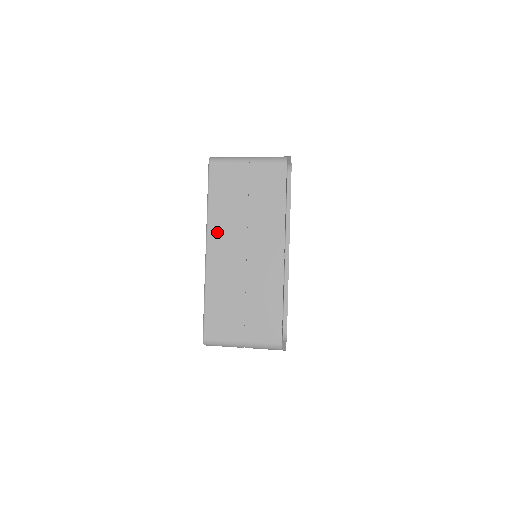
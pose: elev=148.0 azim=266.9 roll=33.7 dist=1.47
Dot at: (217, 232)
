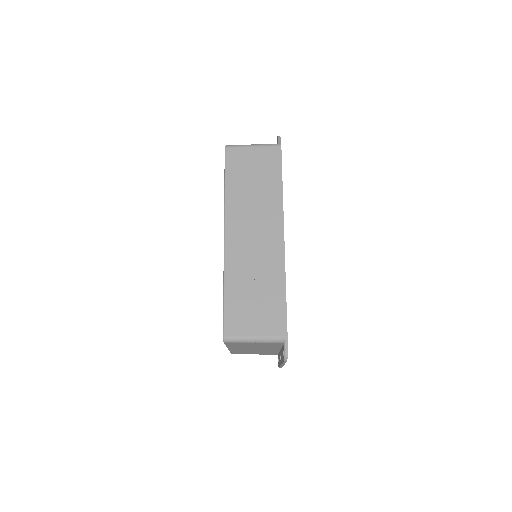
Dot at: (234, 348)
